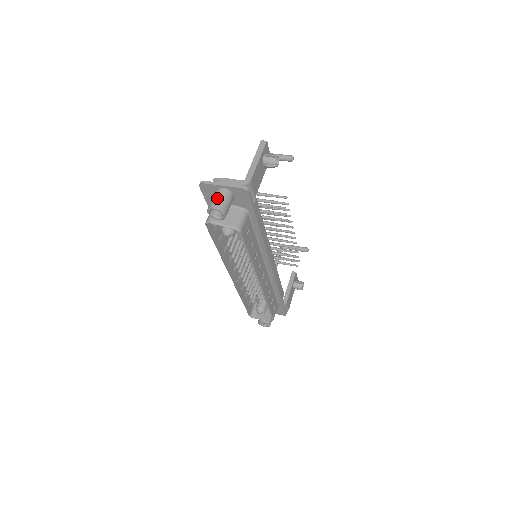
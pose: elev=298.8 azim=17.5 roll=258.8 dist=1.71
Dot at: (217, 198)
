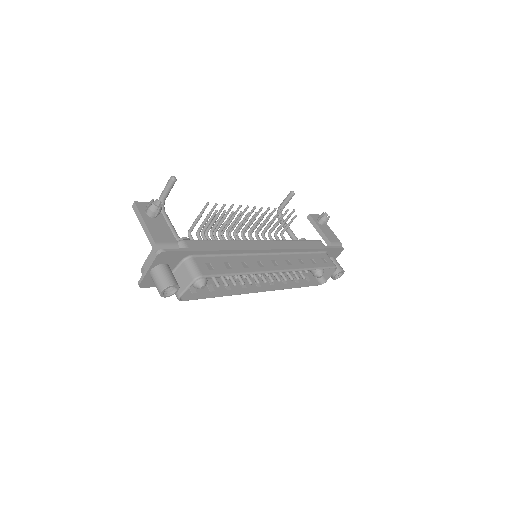
Dot at: (155, 282)
